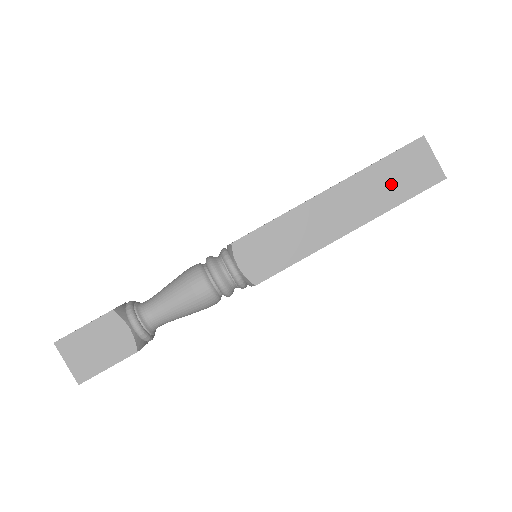
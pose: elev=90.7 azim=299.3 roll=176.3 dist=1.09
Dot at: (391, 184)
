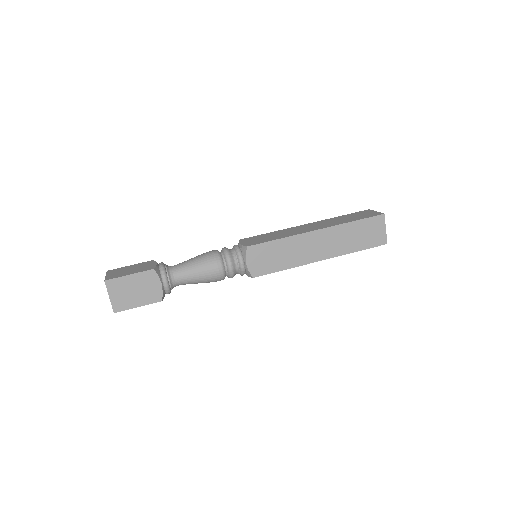
Dot at: (355, 238)
